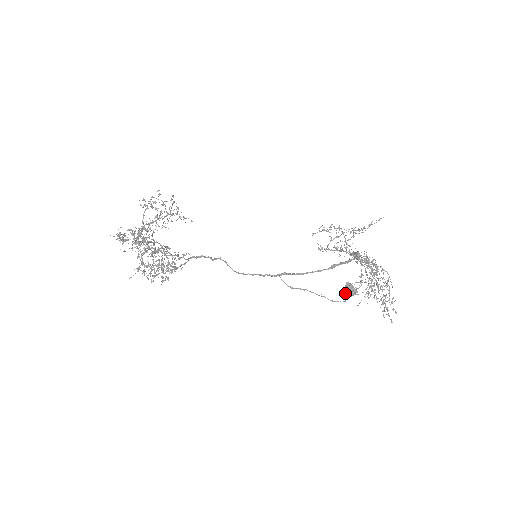
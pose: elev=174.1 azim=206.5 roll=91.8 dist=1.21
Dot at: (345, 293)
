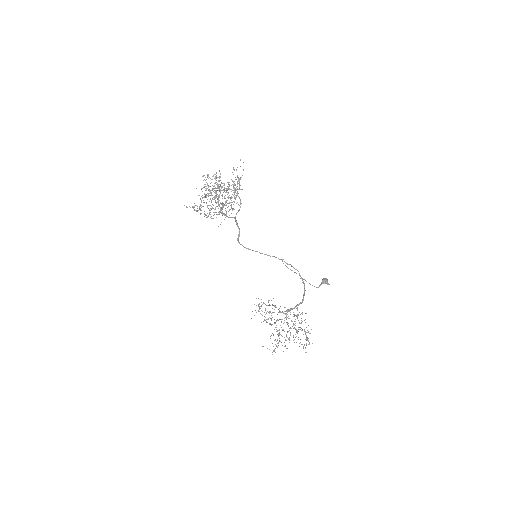
Dot at: (326, 278)
